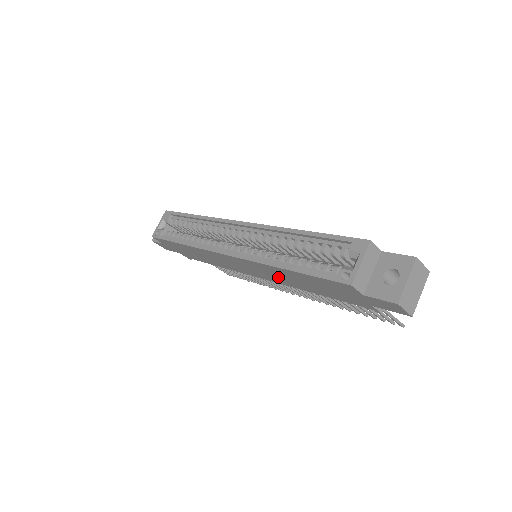
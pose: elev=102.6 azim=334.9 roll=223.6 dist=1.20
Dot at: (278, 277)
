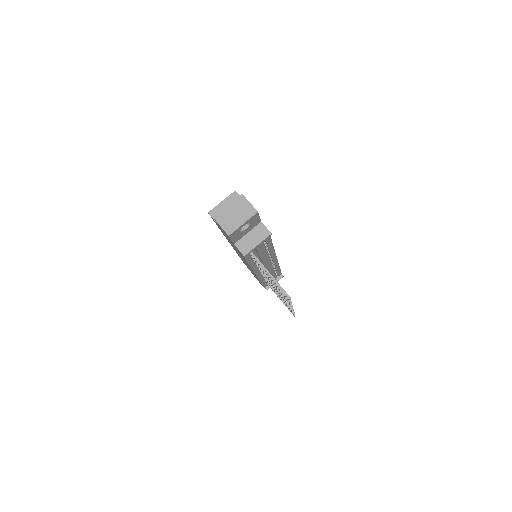
Dot at: occluded
